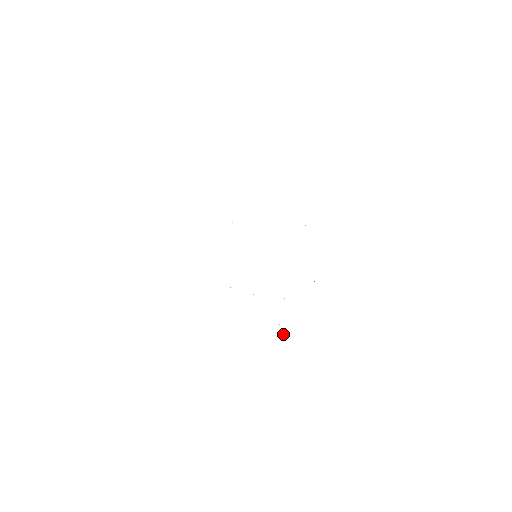
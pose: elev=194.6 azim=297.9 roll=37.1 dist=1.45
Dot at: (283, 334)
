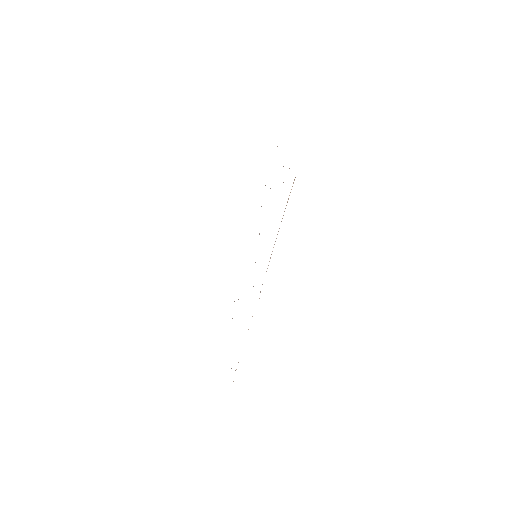
Dot at: occluded
